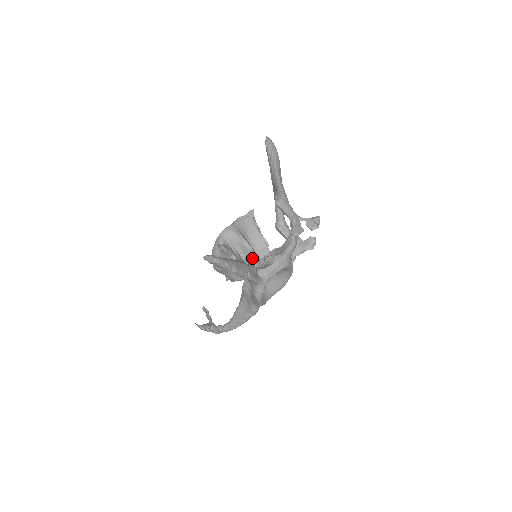
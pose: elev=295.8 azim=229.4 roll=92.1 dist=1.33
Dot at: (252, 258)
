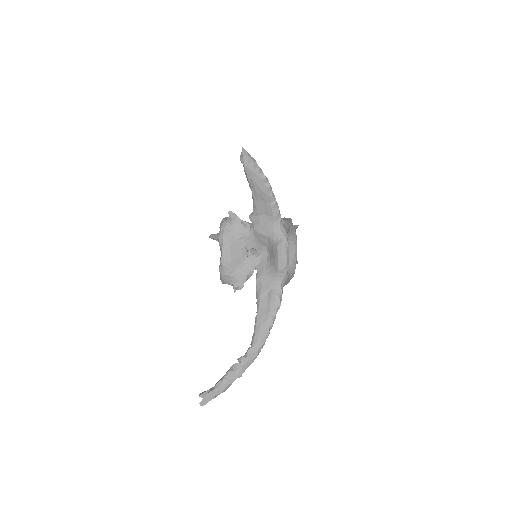
Dot at: occluded
